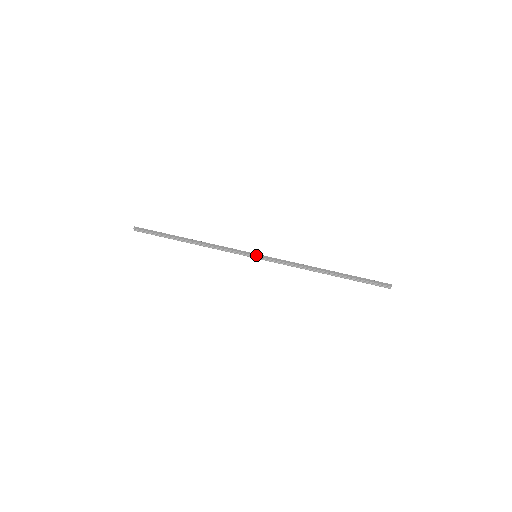
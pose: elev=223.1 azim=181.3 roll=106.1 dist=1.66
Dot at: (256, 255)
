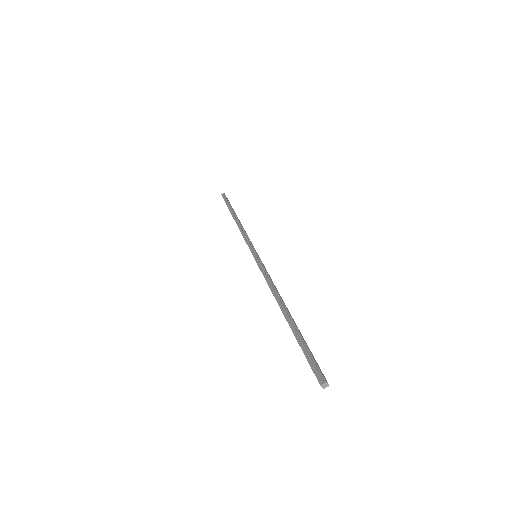
Dot at: occluded
